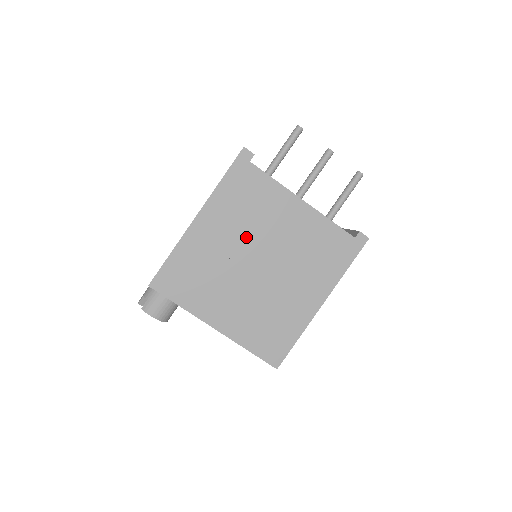
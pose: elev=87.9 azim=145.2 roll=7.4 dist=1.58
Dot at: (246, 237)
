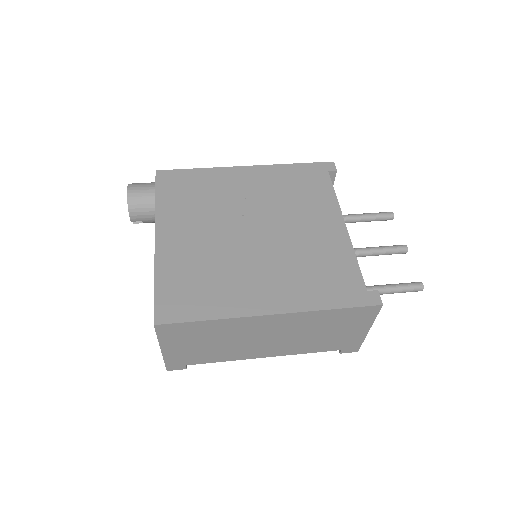
Dot at: (267, 206)
